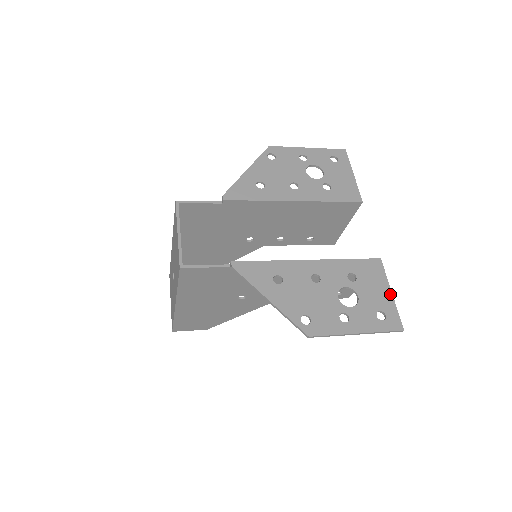
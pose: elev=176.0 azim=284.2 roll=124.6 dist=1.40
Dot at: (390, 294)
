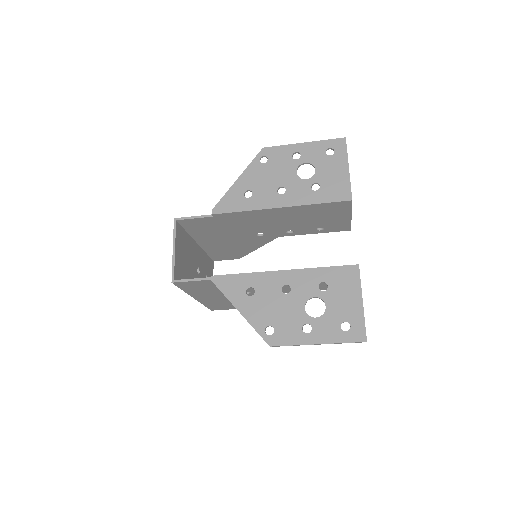
Dot at: (360, 303)
